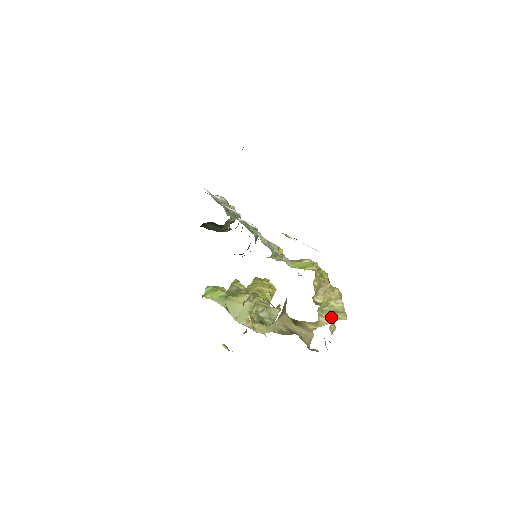
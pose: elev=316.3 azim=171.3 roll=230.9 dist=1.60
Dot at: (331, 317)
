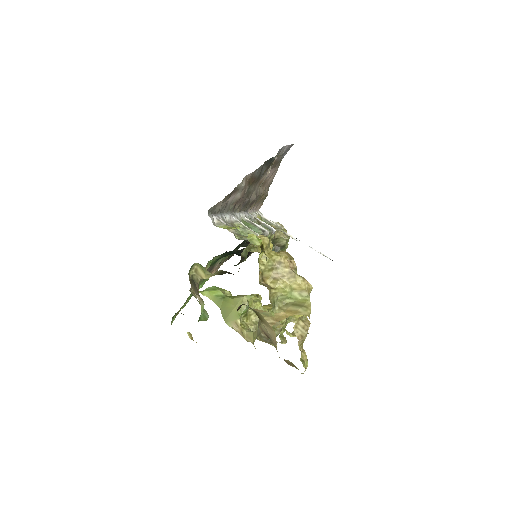
Dot at: (290, 310)
